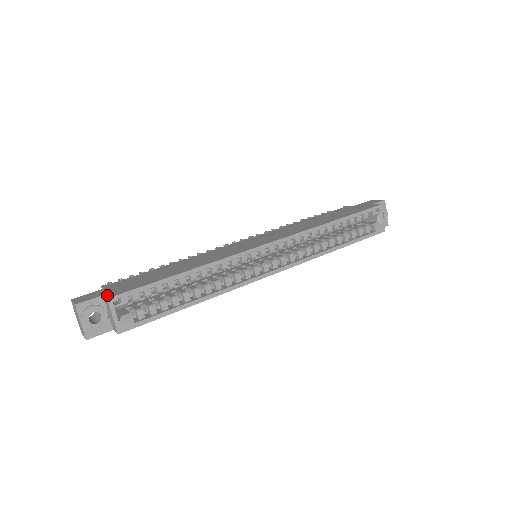
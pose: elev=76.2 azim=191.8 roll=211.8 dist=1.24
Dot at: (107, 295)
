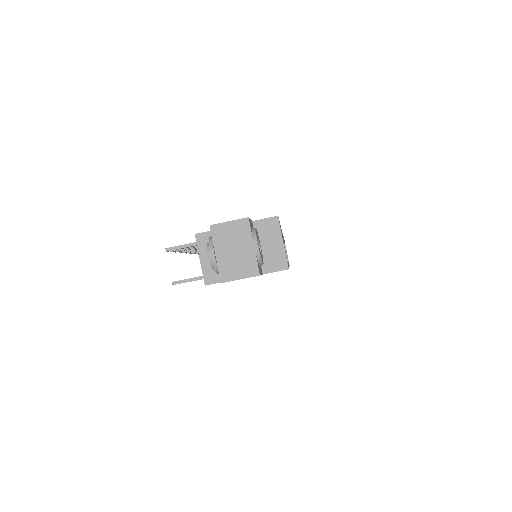
Dot at: occluded
